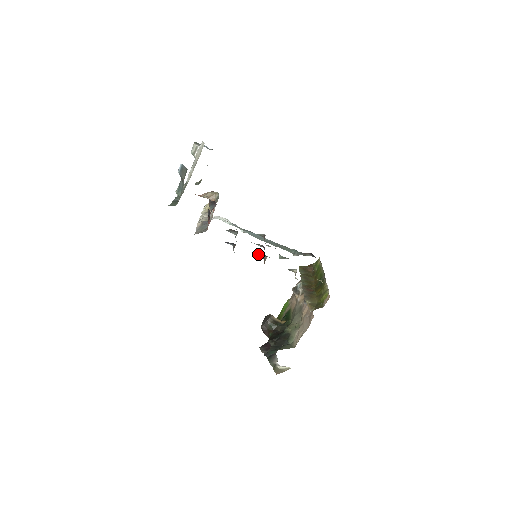
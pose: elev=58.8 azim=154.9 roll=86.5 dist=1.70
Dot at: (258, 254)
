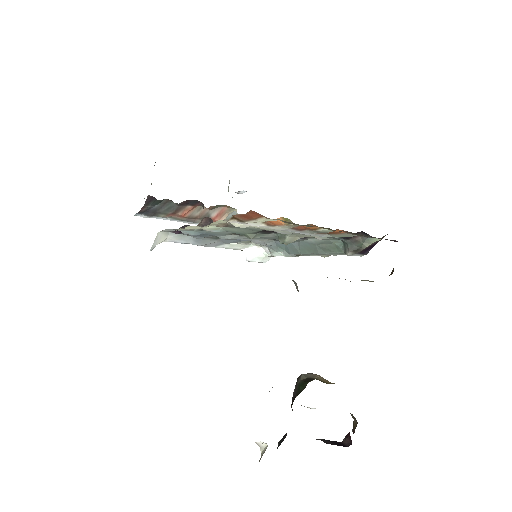
Dot at: (209, 224)
